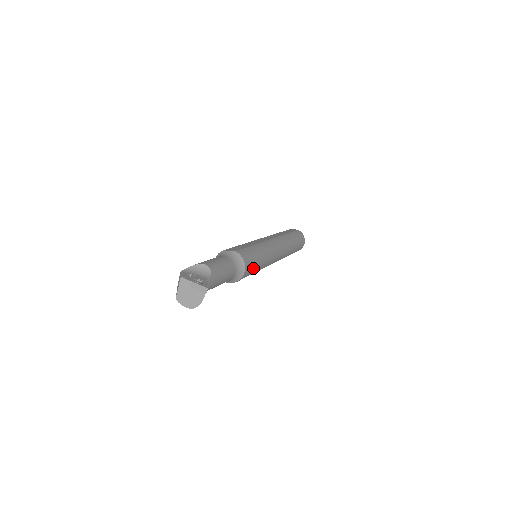
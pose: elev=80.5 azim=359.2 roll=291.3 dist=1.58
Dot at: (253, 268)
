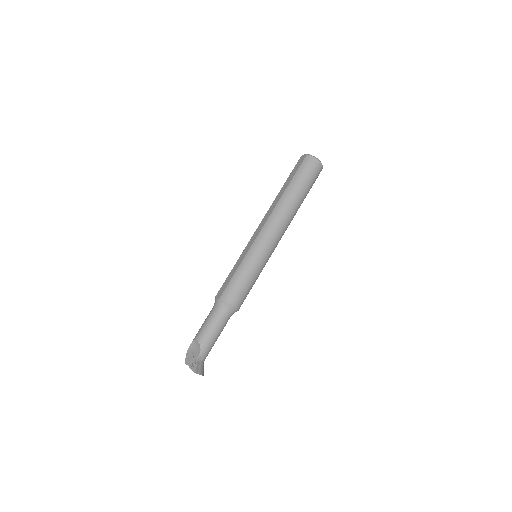
Dot at: (245, 291)
